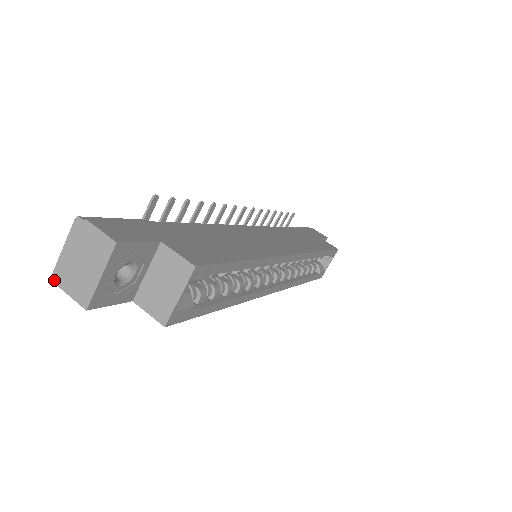
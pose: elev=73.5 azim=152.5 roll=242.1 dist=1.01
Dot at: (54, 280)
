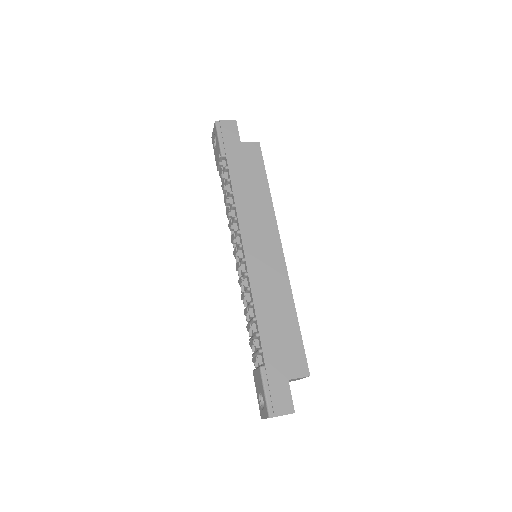
Dot at: occluded
